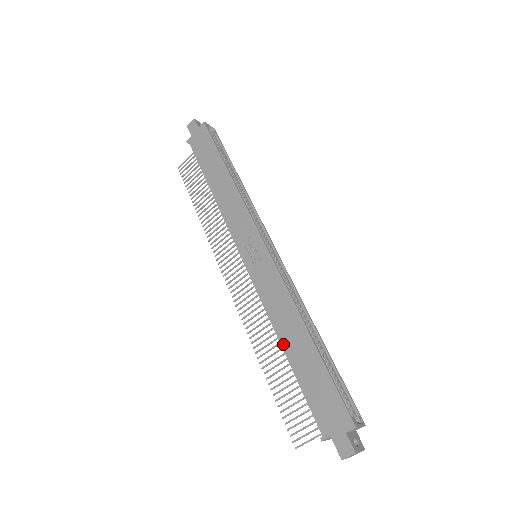
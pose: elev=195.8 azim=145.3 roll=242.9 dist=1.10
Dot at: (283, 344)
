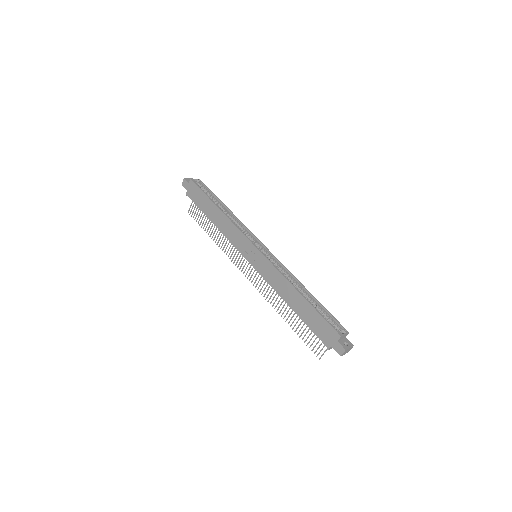
Dot at: (289, 304)
